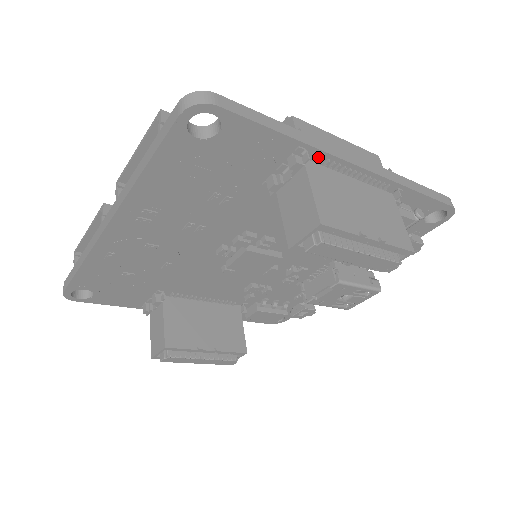
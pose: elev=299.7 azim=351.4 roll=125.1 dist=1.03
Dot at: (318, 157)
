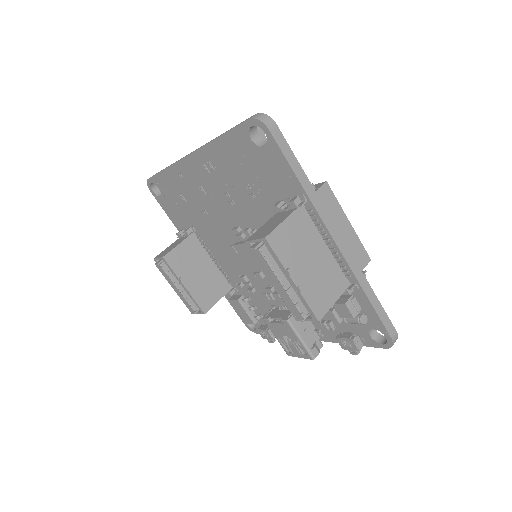
Dot at: (311, 211)
